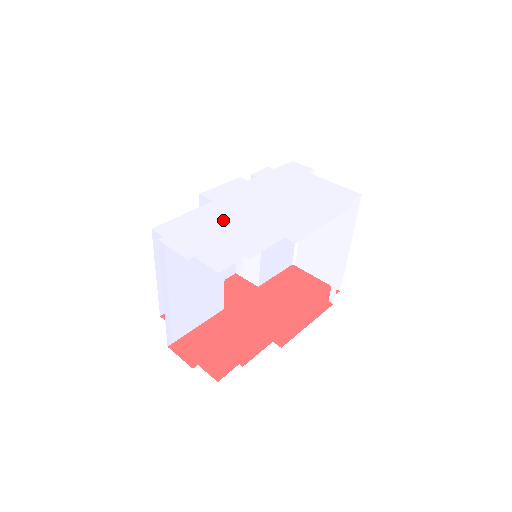
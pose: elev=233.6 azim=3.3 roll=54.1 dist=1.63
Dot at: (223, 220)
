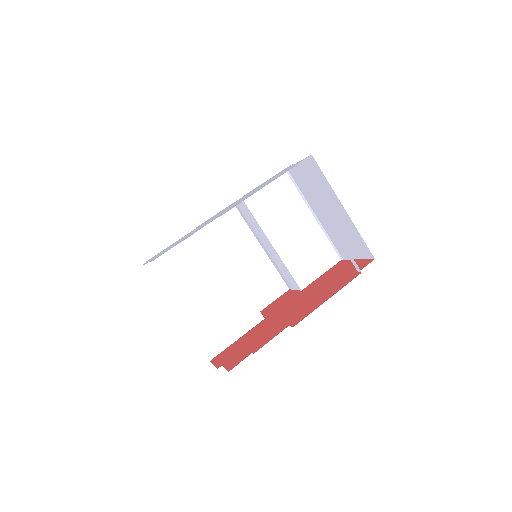
Dot at: occluded
